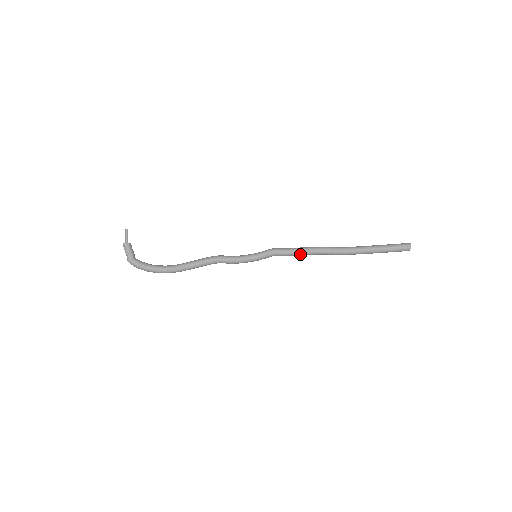
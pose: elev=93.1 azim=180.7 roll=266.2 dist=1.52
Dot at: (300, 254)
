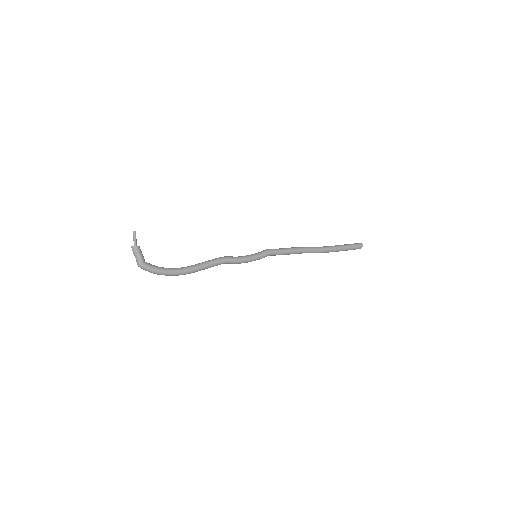
Dot at: (290, 253)
